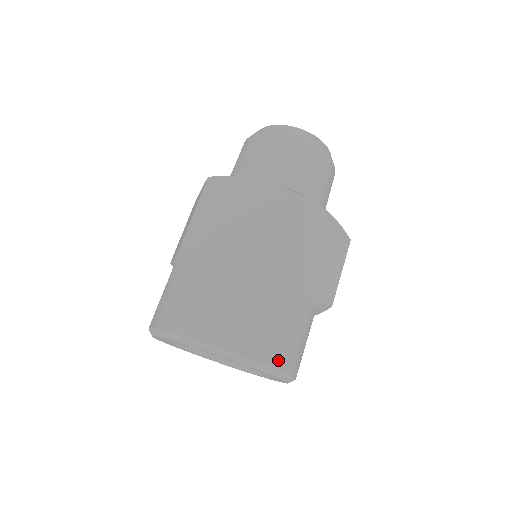
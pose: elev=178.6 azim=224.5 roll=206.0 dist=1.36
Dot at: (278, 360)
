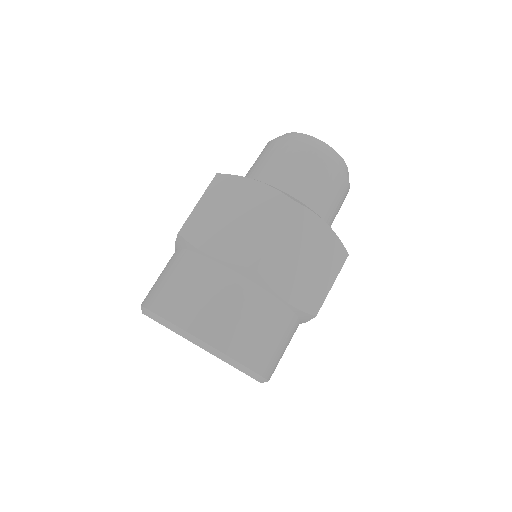
Dot at: (246, 357)
